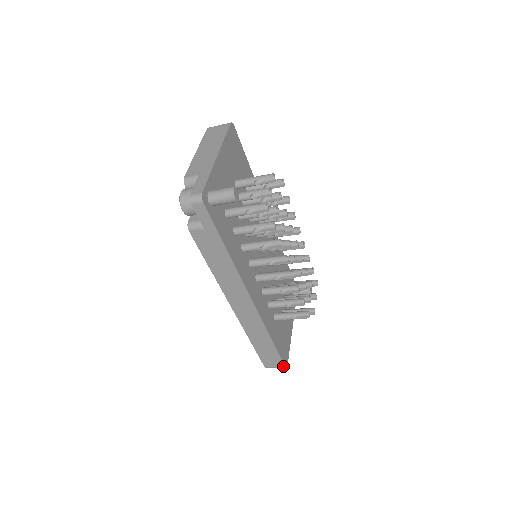
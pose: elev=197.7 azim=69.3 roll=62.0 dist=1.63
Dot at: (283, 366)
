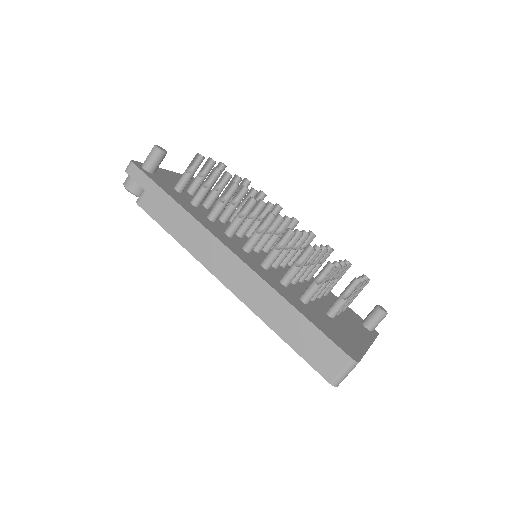
Dot at: (348, 360)
